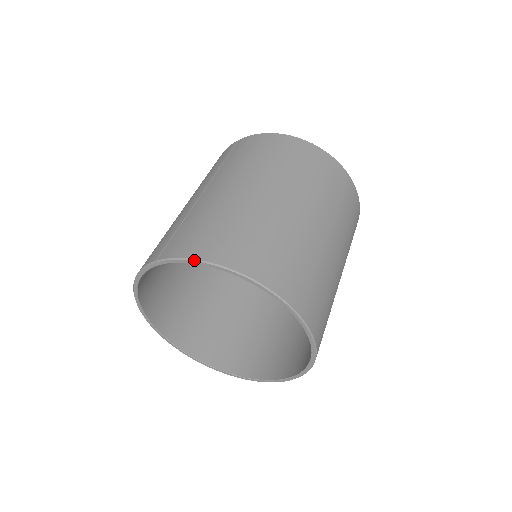
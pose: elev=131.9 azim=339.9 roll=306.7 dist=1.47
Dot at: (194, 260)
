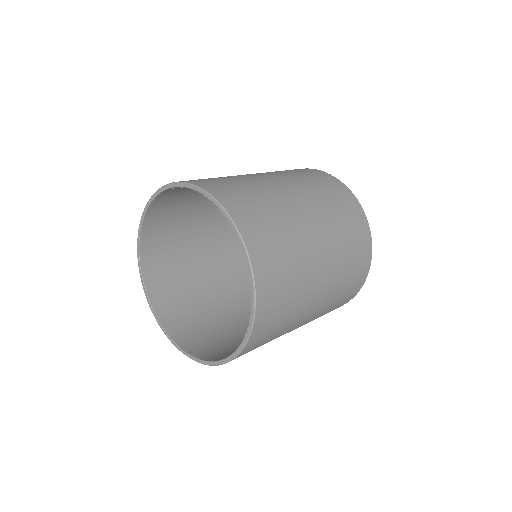
Dot at: (193, 185)
